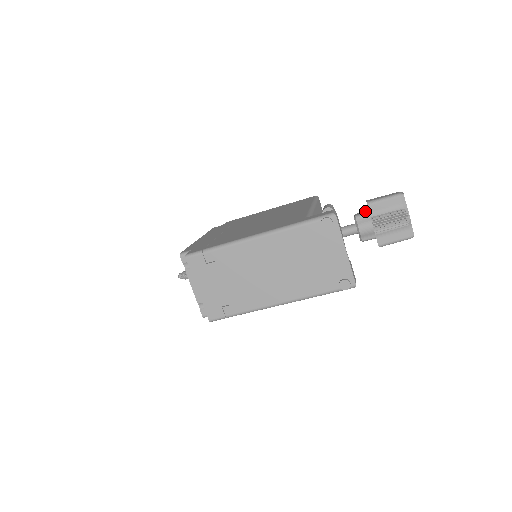
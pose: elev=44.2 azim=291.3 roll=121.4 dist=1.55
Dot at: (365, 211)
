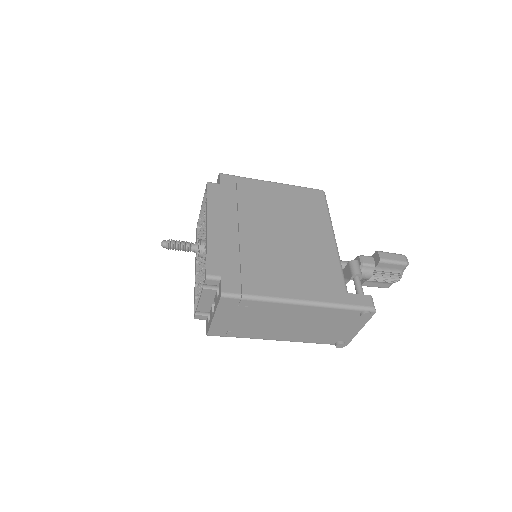
Dot at: (371, 259)
